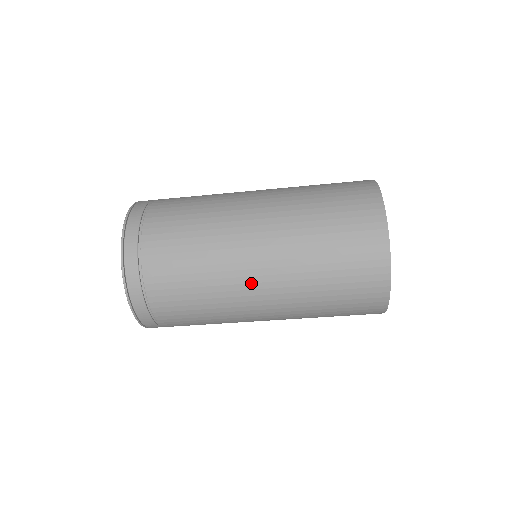
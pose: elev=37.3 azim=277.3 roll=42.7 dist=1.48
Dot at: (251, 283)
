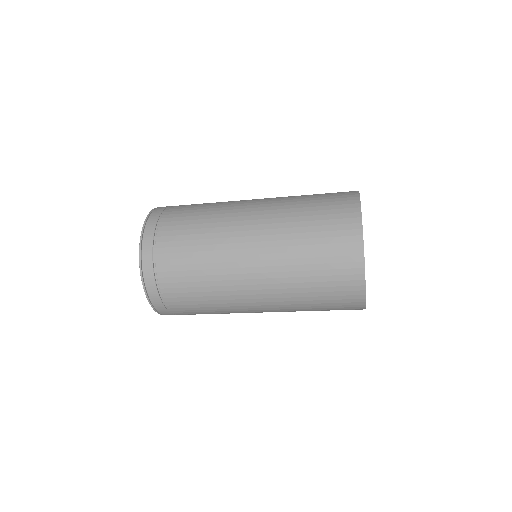
Dot at: occluded
